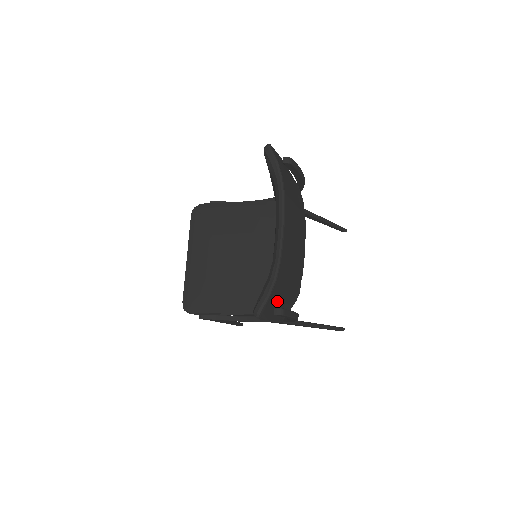
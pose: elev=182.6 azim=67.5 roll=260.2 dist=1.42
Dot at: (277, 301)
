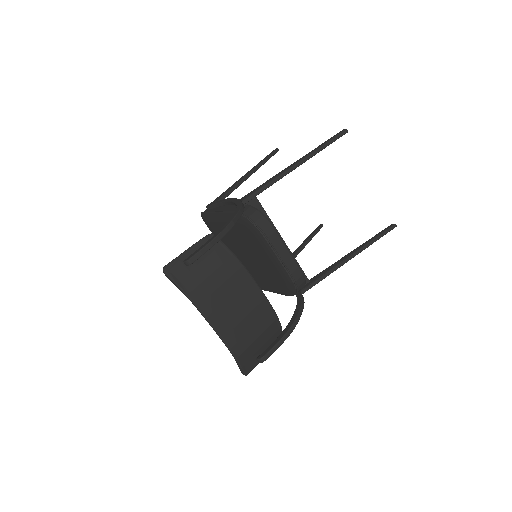
Dot at: (255, 354)
